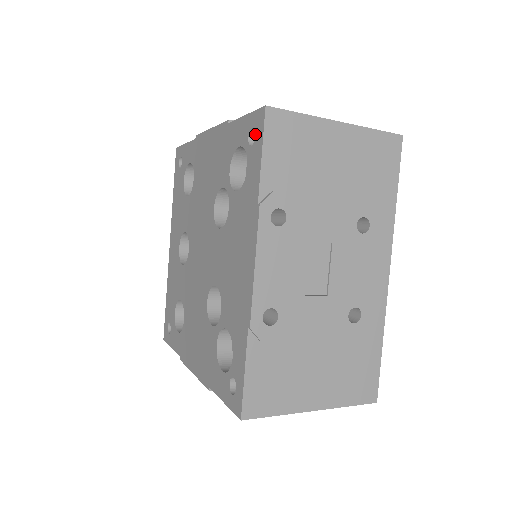
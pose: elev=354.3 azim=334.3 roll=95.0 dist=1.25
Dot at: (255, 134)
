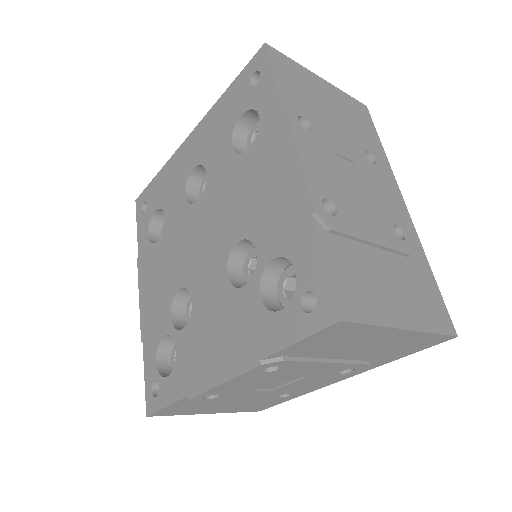
Dot at: (316, 292)
